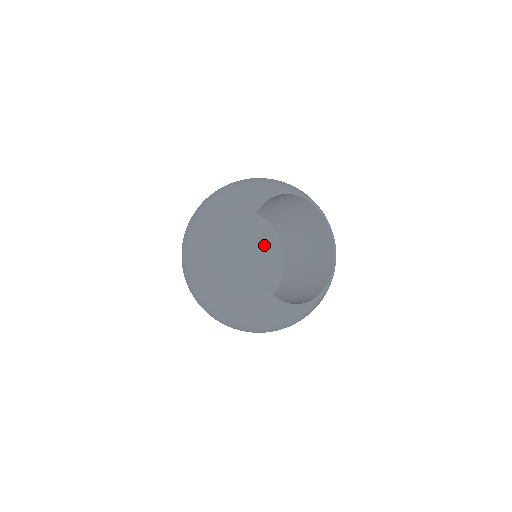
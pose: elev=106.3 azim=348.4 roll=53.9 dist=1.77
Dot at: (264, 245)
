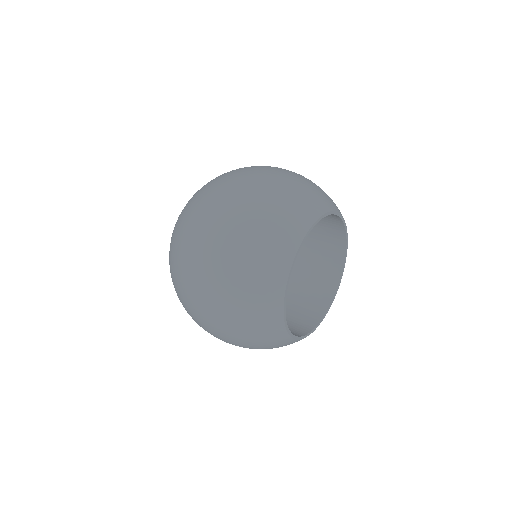
Dot at: occluded
